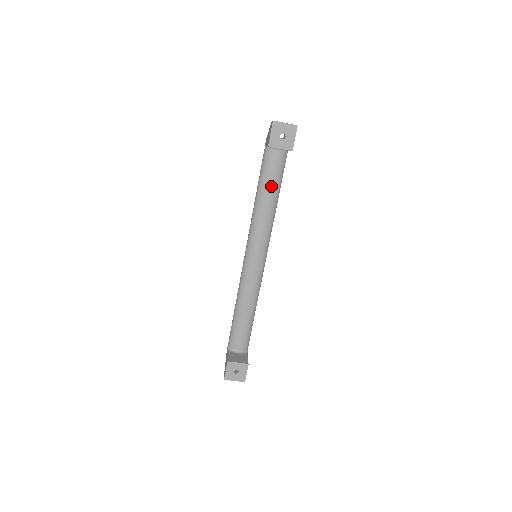
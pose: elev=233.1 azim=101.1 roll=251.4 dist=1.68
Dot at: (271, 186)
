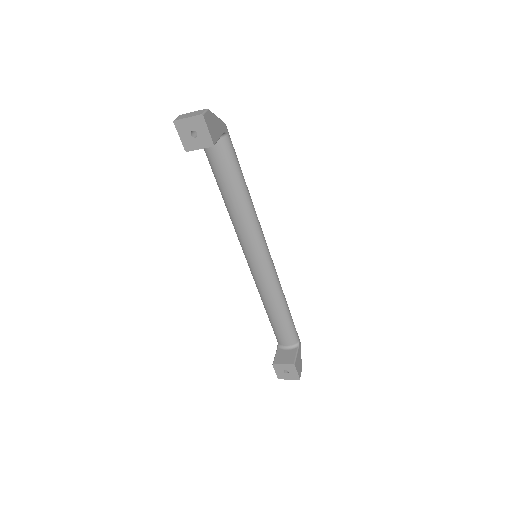
Dot at: (228, 182)
